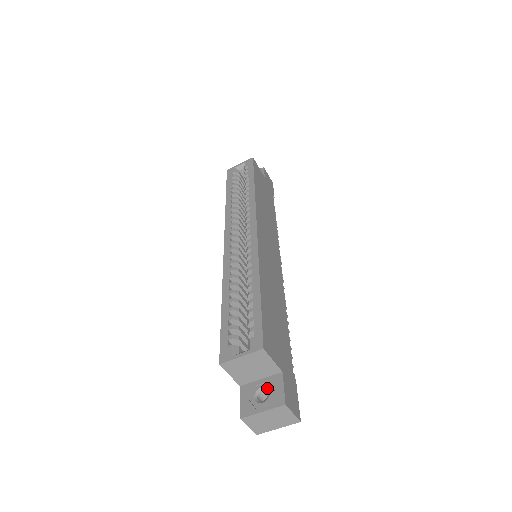
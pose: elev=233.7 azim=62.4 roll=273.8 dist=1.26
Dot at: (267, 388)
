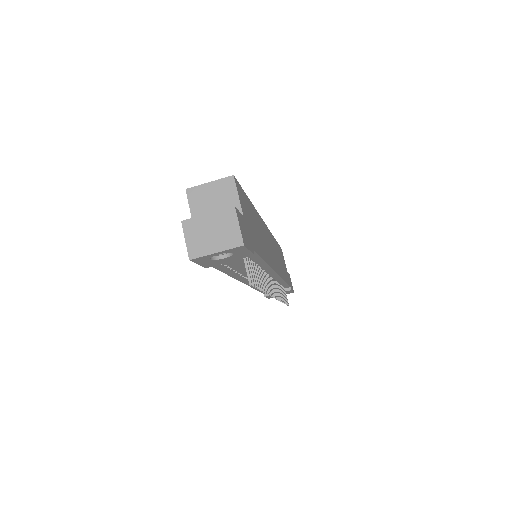
Dot at: occluded
